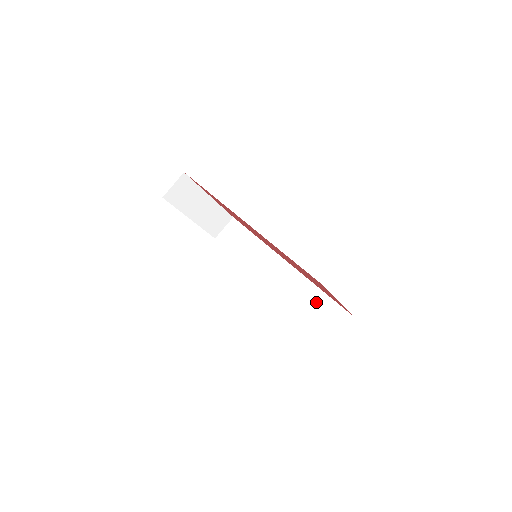
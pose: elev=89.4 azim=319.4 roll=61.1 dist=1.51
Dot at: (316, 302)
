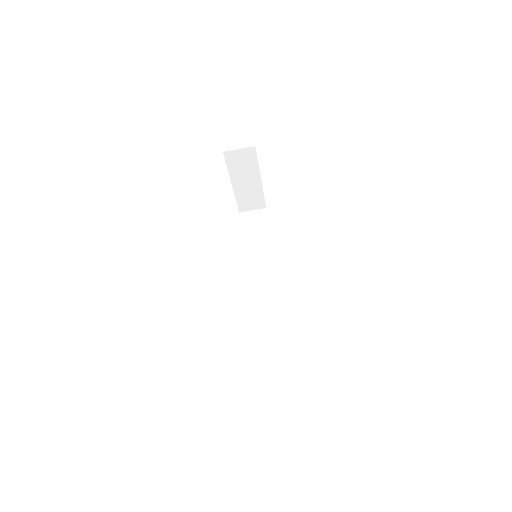
Dot at: (272, 327)
